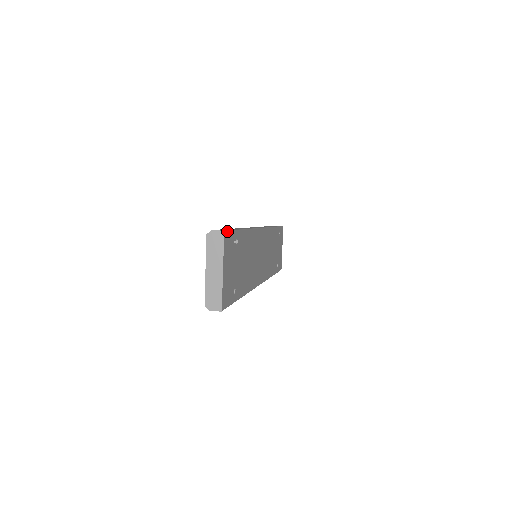
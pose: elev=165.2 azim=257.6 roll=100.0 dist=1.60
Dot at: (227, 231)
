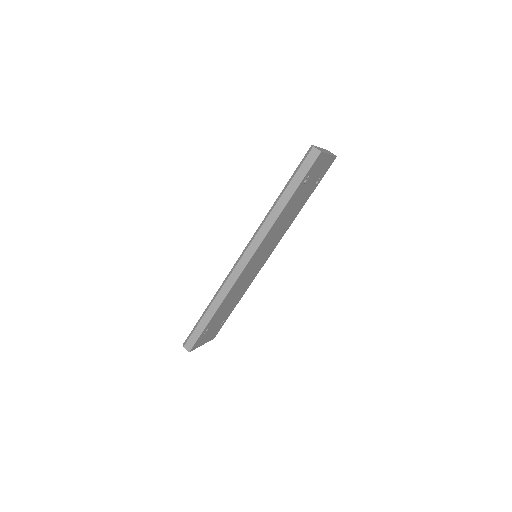
Dot at: (192, 347)
